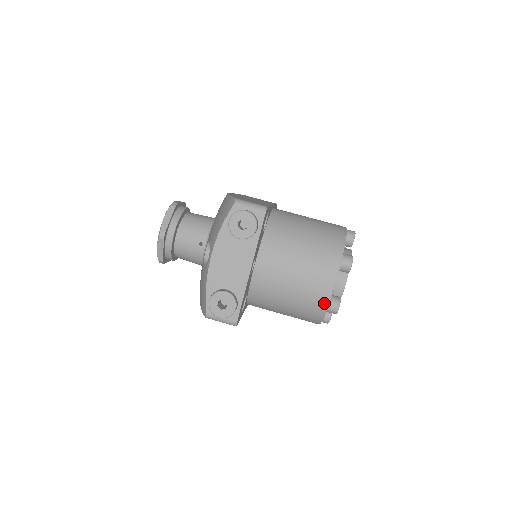
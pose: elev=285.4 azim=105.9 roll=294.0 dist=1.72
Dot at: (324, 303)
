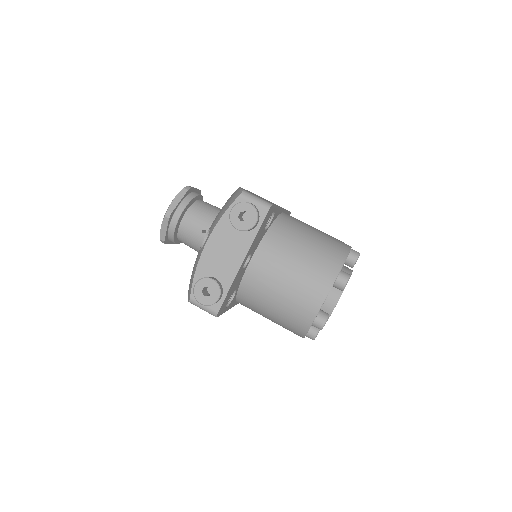
Dot at: (311, 315)
